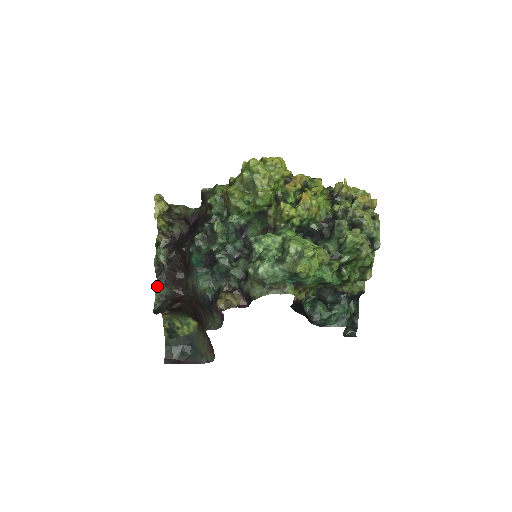
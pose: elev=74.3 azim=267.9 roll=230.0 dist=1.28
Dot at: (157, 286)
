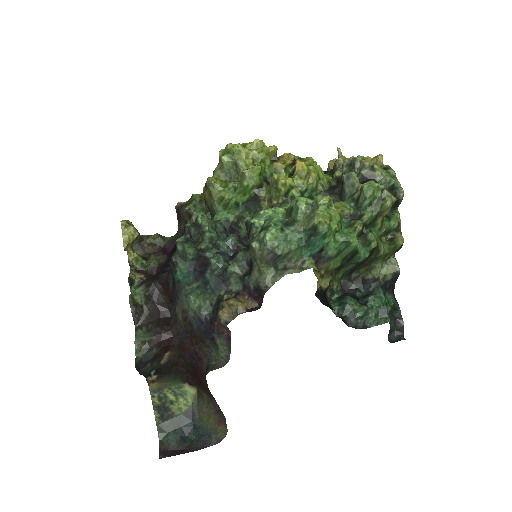
Dot at: (136, 335)
